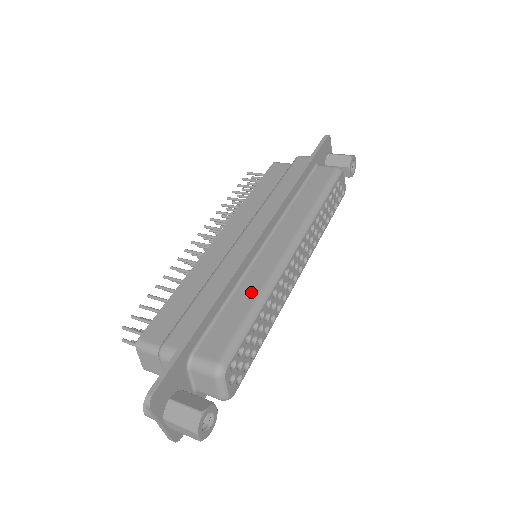
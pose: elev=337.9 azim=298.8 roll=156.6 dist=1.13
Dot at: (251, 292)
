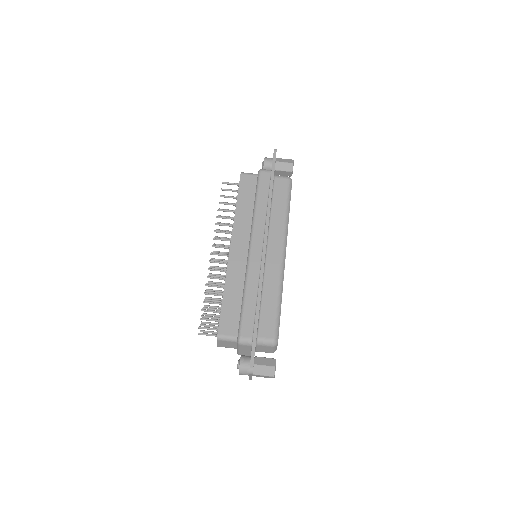
Dot at: (273, 290)
